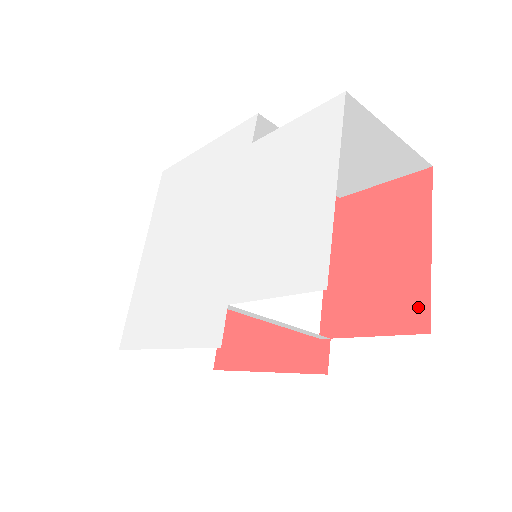
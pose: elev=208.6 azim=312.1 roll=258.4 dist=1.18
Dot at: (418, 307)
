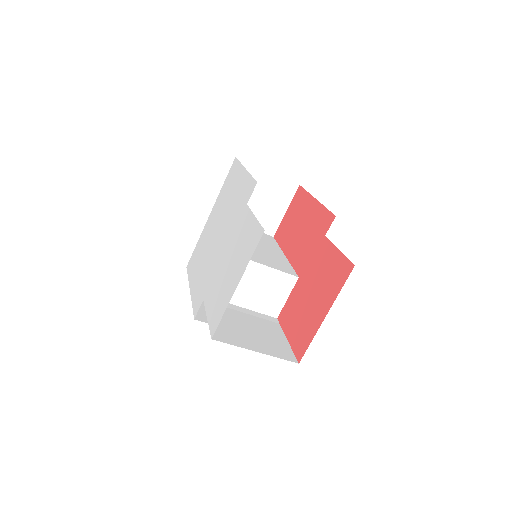
Dot at: (304, 345)
